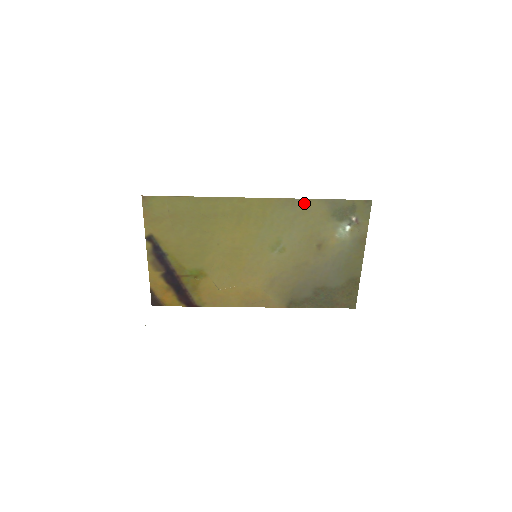
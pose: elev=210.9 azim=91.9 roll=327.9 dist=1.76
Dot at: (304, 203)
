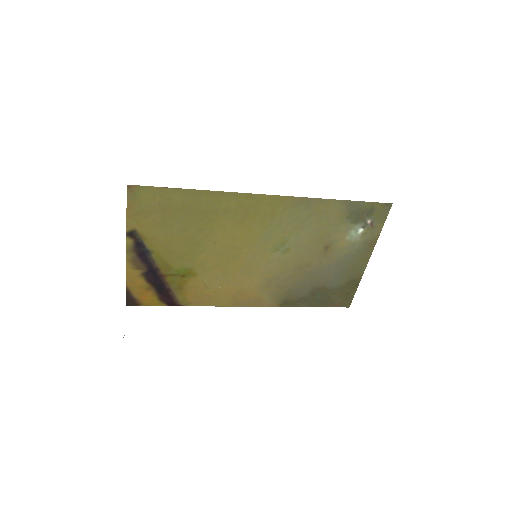
Dot at: (320, 203)
